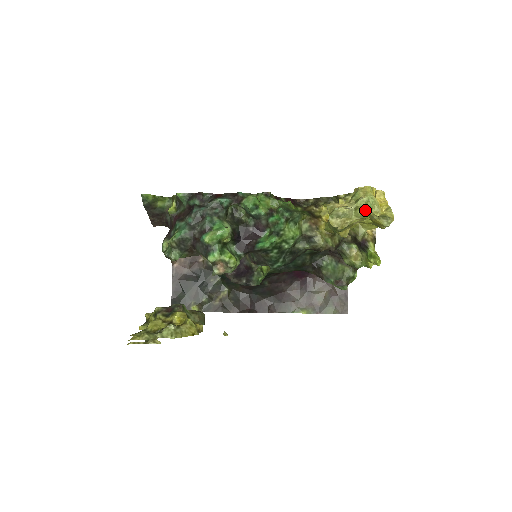
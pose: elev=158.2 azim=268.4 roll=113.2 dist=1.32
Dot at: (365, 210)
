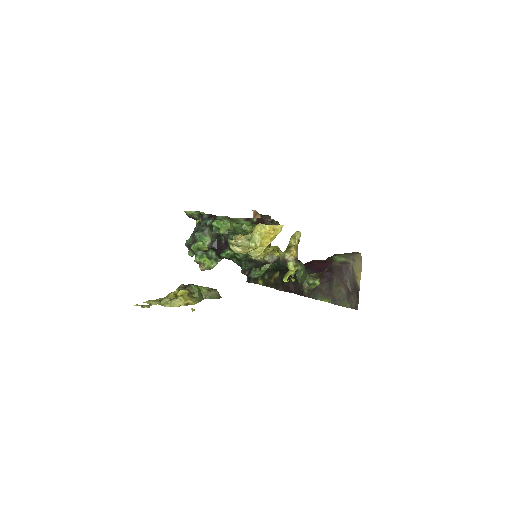
Dot at: (251, 243)
